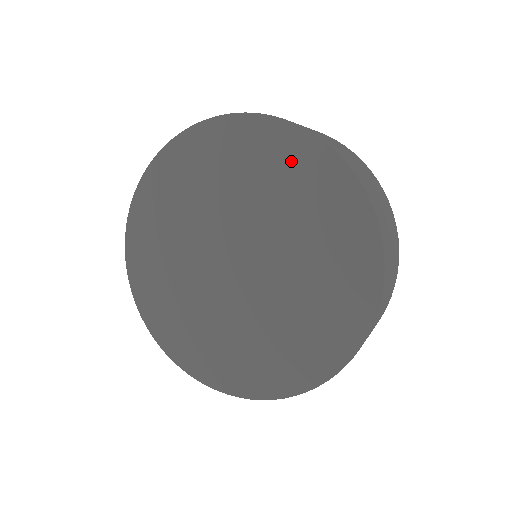
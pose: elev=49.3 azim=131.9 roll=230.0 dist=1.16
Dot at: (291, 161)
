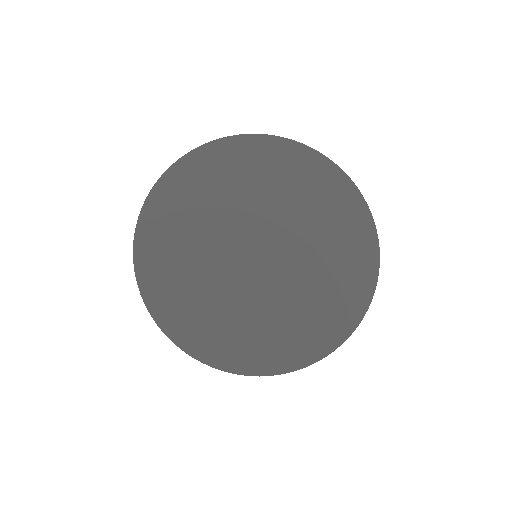
Dot at: (351, 230)
